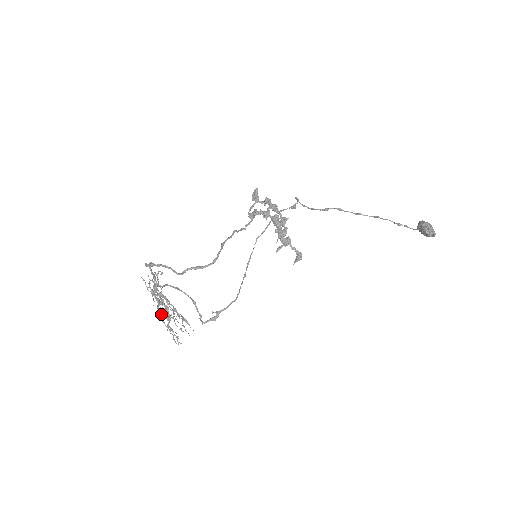
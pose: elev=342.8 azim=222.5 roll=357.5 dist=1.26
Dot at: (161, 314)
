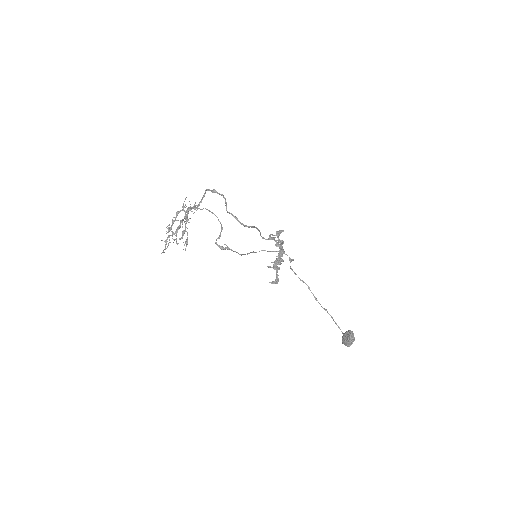
Dot at: (171, 227)
